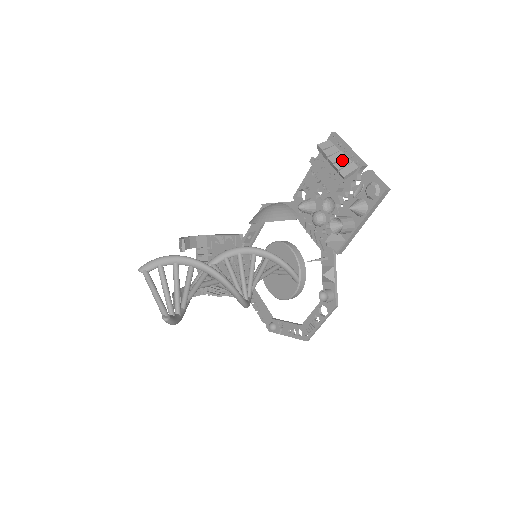
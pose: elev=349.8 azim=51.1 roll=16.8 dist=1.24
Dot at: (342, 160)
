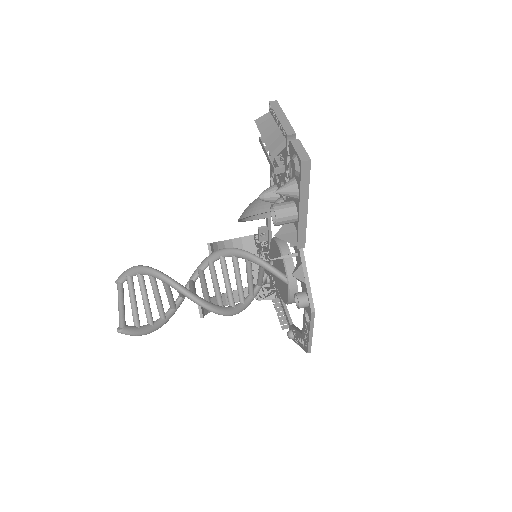
Dot at: (273, 133)
